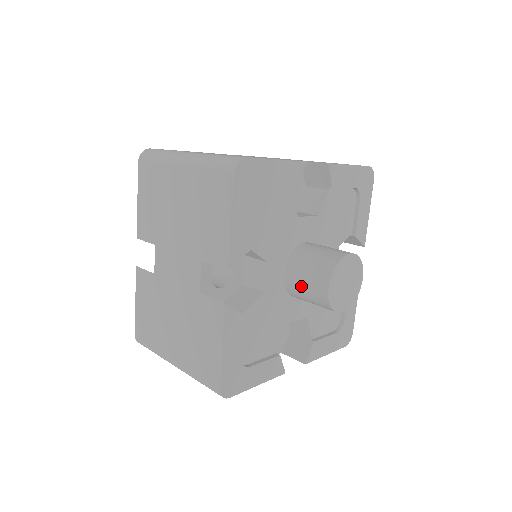
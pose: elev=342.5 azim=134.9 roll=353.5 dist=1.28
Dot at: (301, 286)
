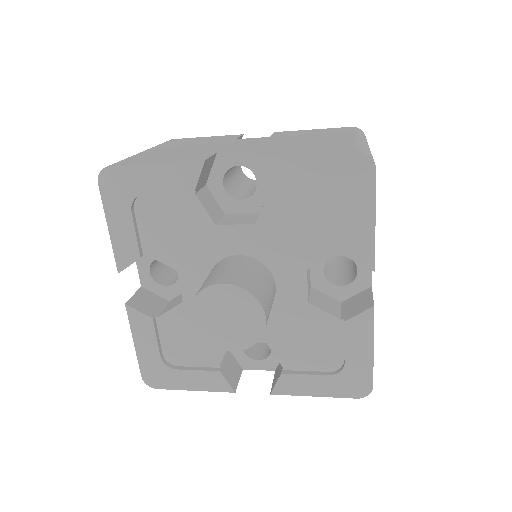
Dot at: occluded
